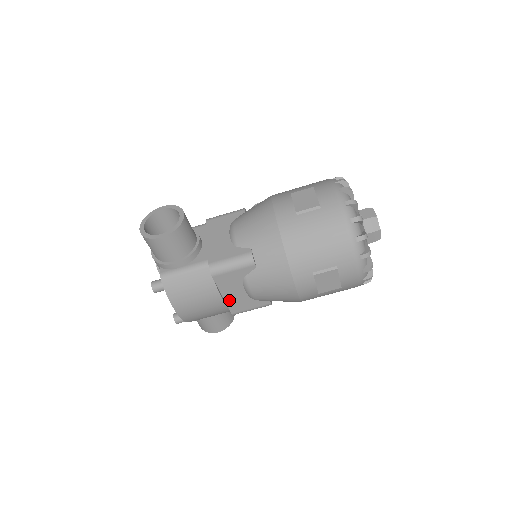
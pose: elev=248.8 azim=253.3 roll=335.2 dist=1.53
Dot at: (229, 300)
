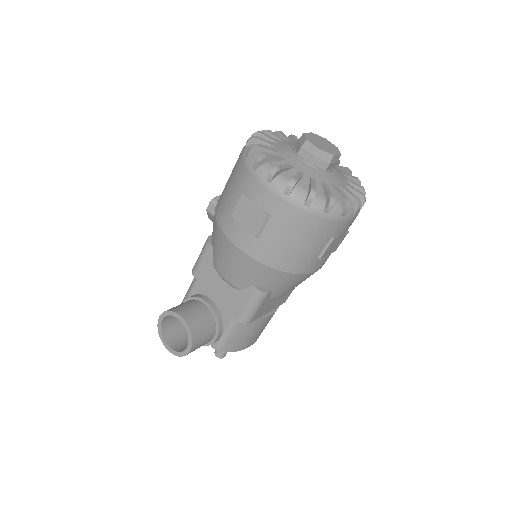
Dot at: (275, 307)
